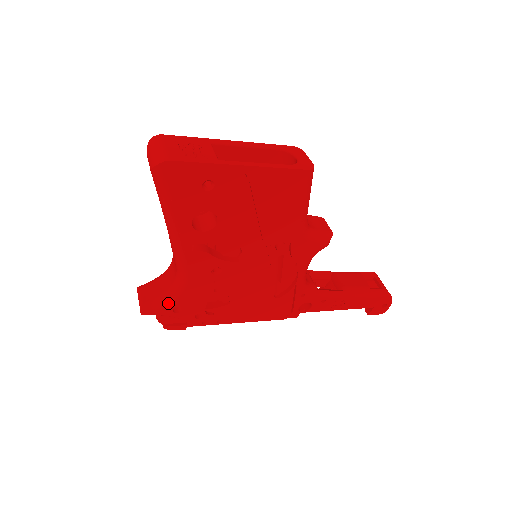
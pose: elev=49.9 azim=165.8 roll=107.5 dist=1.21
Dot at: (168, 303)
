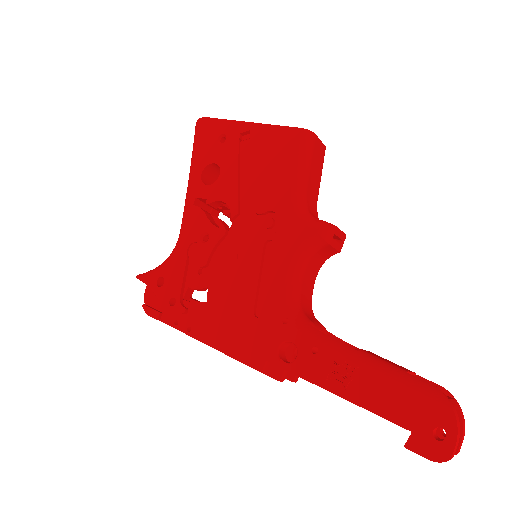
Dot at: (158, 269)
